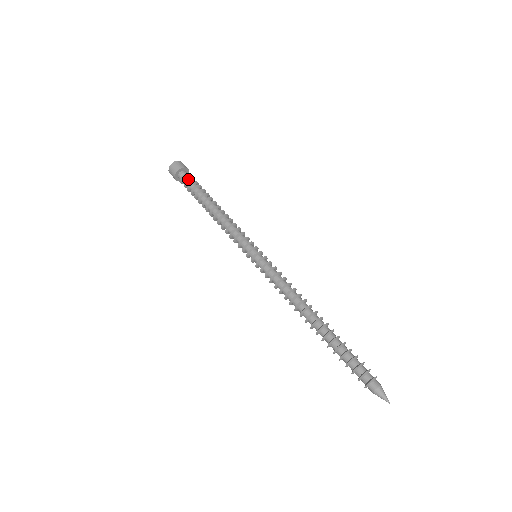
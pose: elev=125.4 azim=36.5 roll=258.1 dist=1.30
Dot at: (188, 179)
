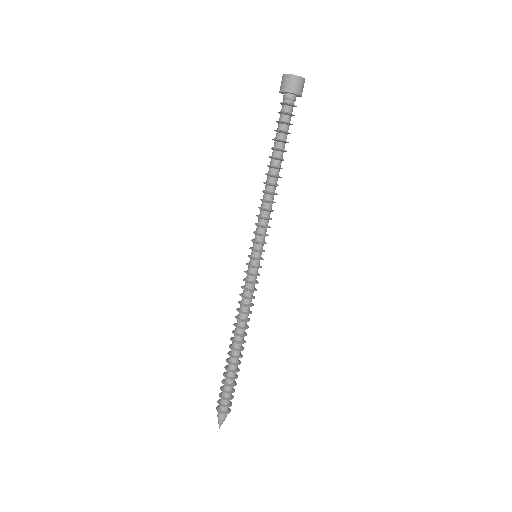
Dot at: (281, 112)
